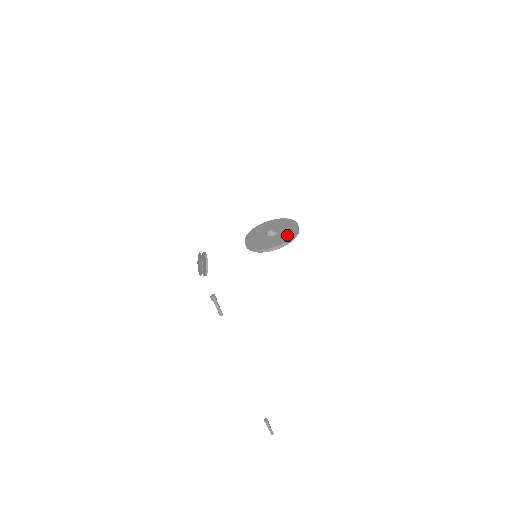
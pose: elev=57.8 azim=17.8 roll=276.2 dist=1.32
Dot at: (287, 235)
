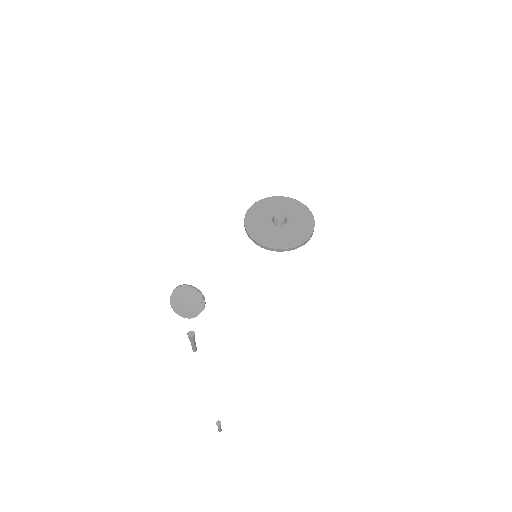
Dot at: (304, 215)
